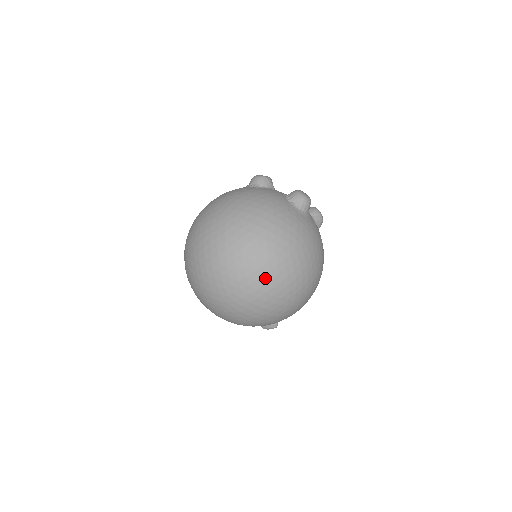
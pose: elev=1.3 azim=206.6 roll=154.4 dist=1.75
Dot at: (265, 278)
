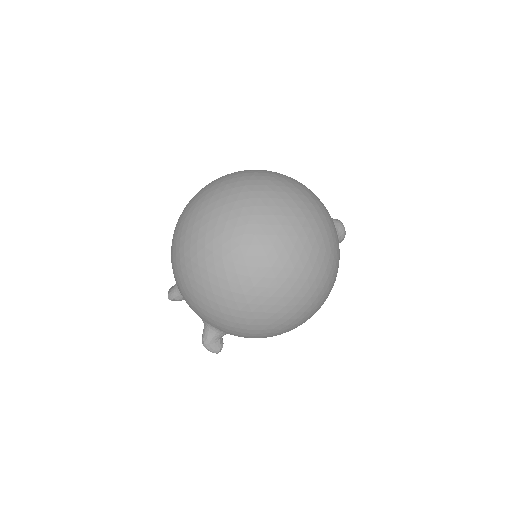
Dot at: (294, 251)
